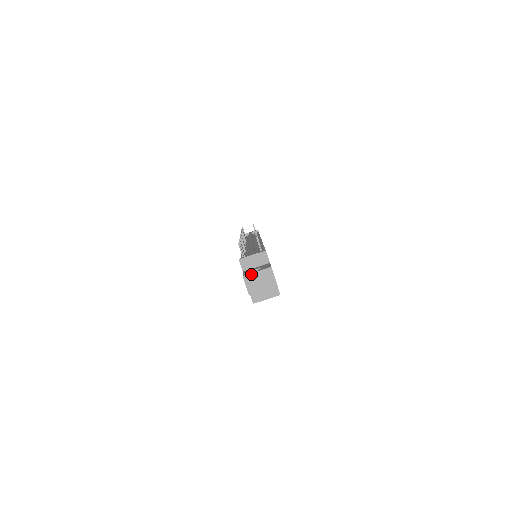
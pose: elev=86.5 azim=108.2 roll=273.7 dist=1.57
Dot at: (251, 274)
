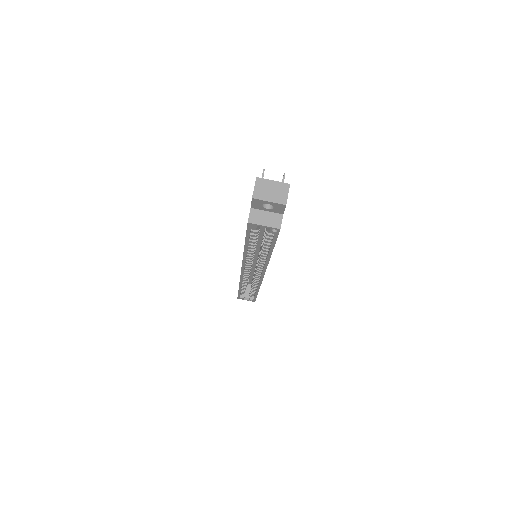
Dot at: (266, 180)
